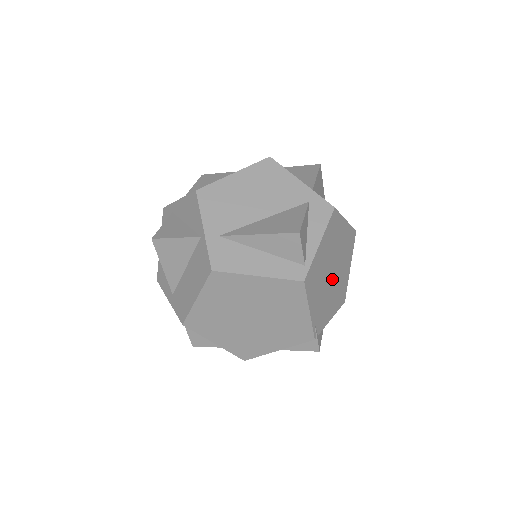
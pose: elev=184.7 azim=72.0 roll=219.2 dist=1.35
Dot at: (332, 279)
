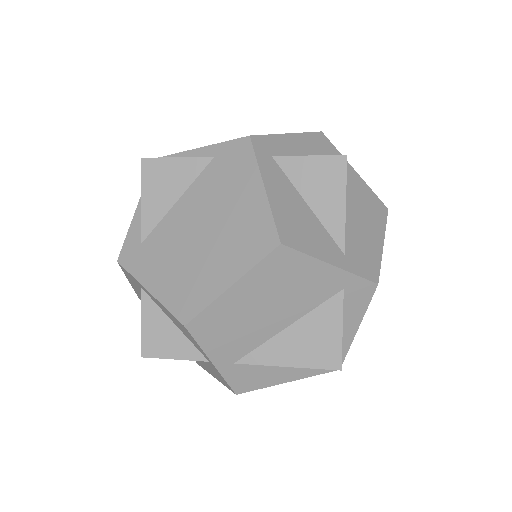
Dot at: occluded
